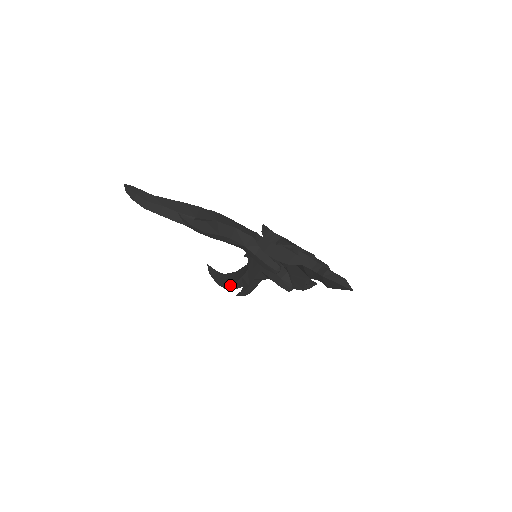
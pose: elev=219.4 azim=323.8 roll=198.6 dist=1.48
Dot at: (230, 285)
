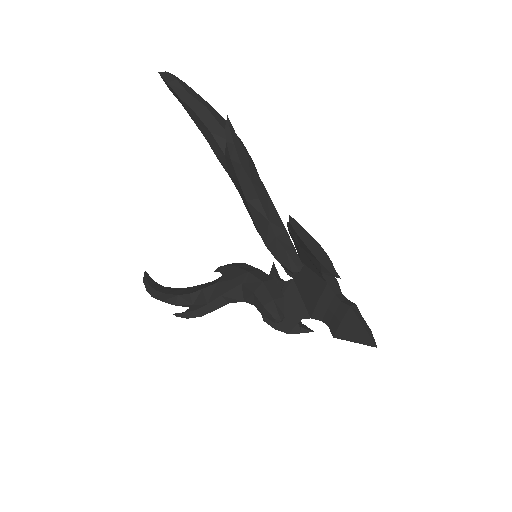
Dot at: (174, 297)
